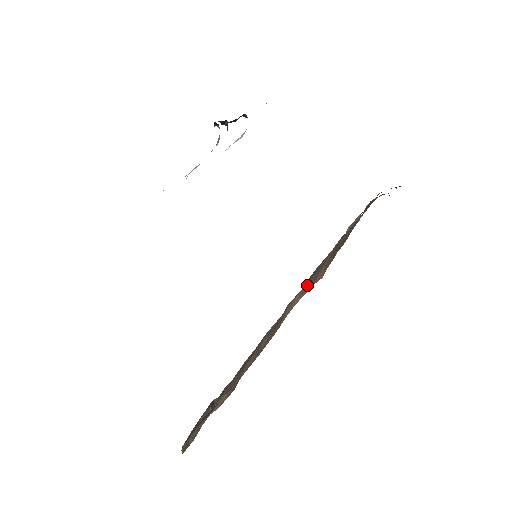
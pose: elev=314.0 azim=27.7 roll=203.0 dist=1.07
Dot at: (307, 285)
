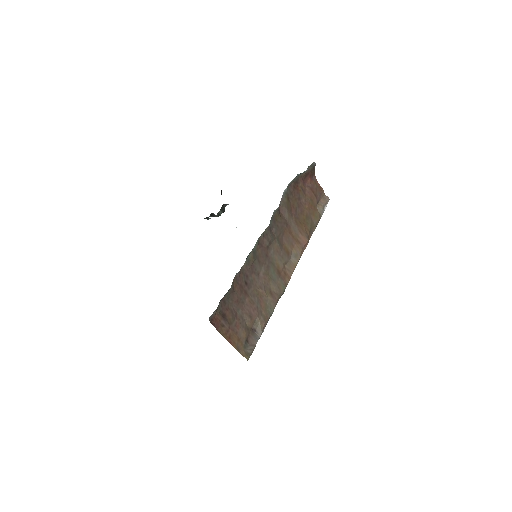
Dot at: (295, 250)
